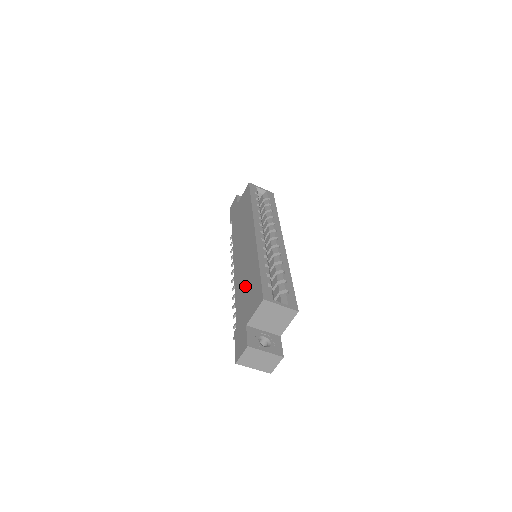
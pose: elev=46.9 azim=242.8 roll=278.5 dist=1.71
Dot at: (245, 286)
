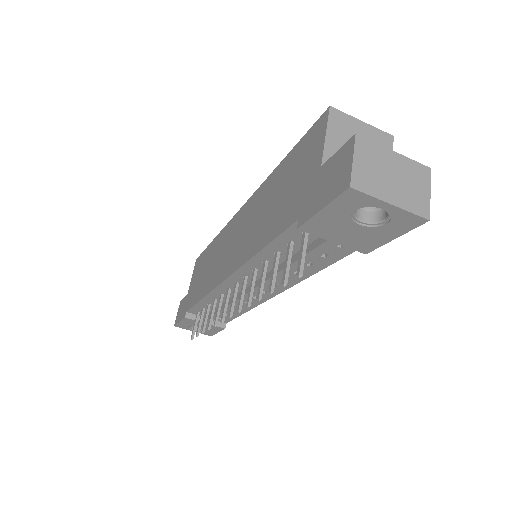
Dot at: (272, 206)
